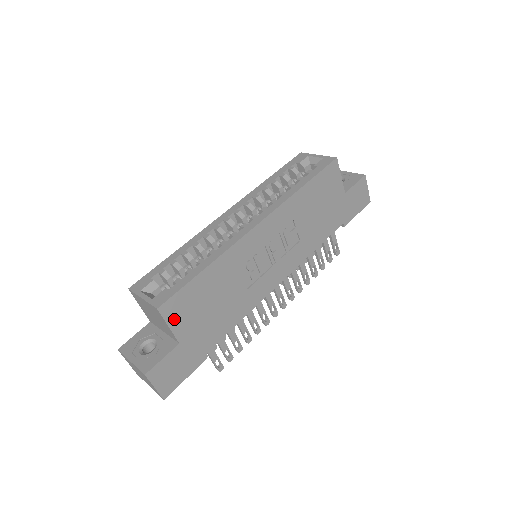
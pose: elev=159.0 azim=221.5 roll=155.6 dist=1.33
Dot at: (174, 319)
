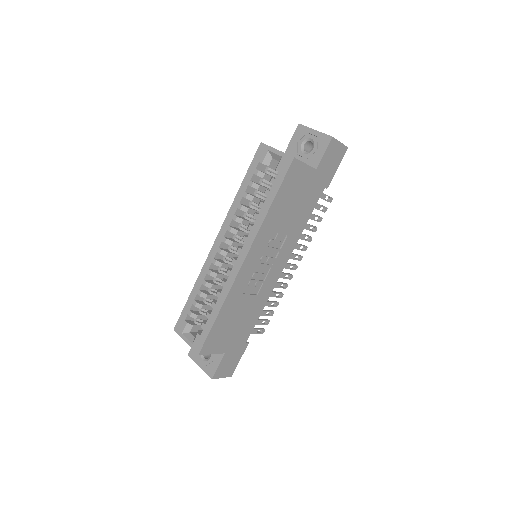
Dot at: (213, 349)
